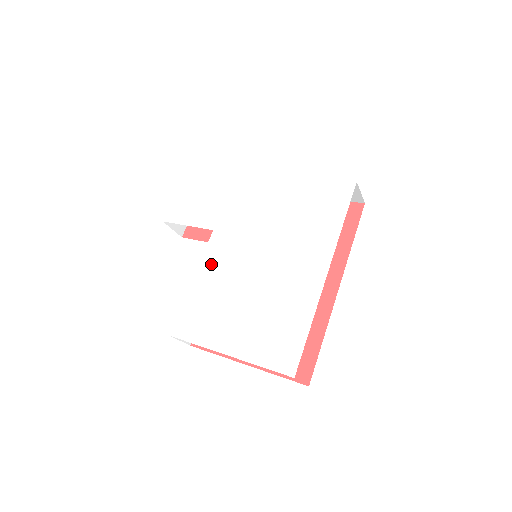
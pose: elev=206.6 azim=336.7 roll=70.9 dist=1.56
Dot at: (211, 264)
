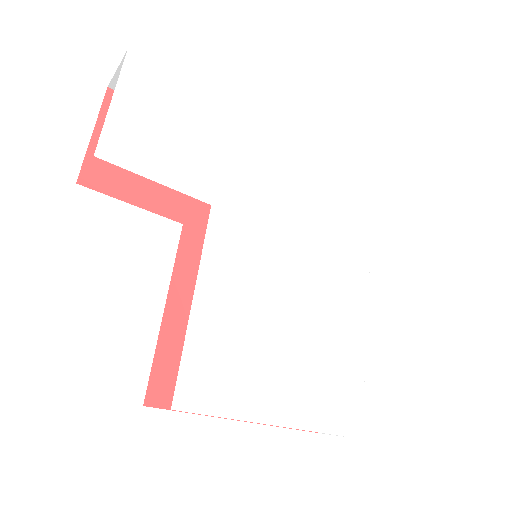
Dot at: (222, 270)
